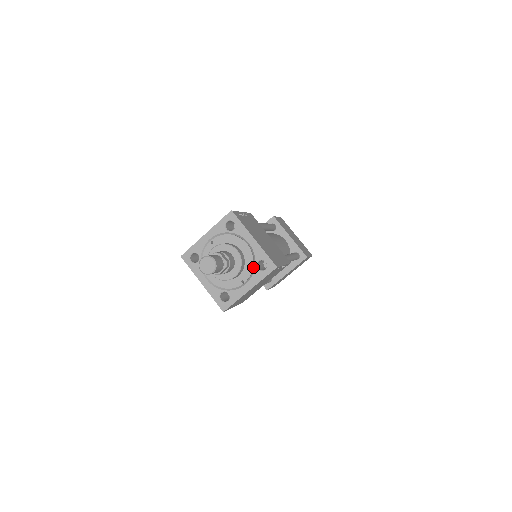
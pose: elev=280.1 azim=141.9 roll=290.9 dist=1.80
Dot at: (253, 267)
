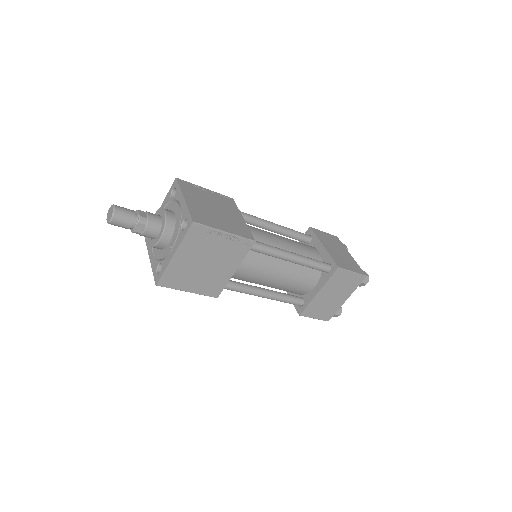
Dot at: (180, 230)
